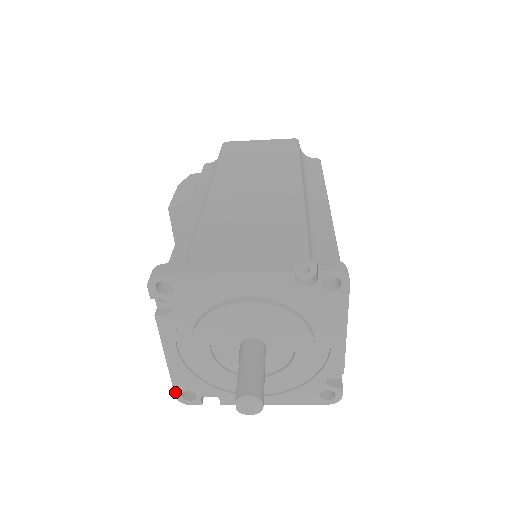
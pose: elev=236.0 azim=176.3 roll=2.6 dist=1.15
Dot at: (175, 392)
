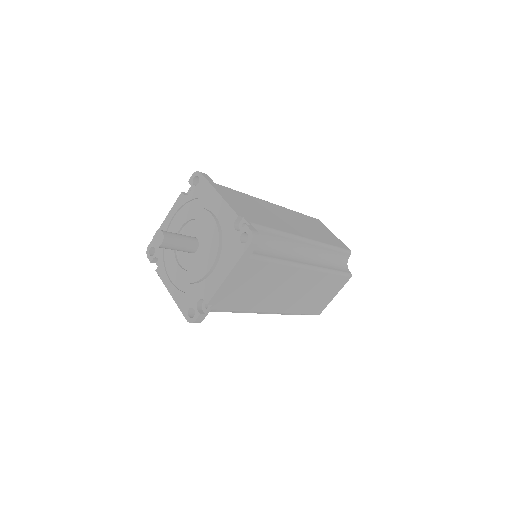
Dot at: (150, 243)
